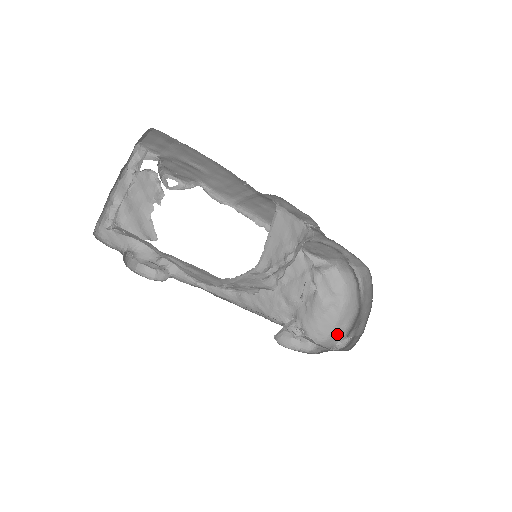
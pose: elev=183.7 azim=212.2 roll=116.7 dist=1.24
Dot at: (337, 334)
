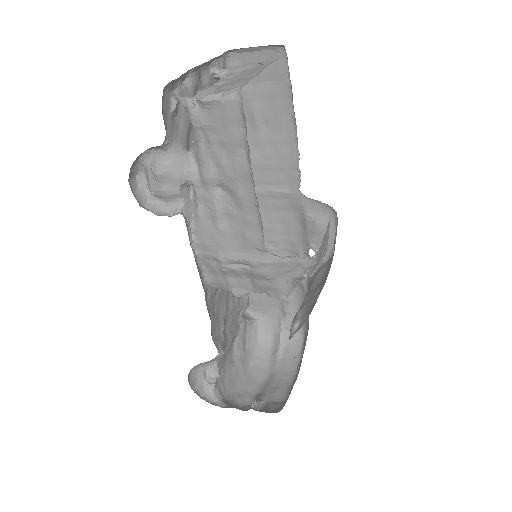
Dot at: (241, 395)
